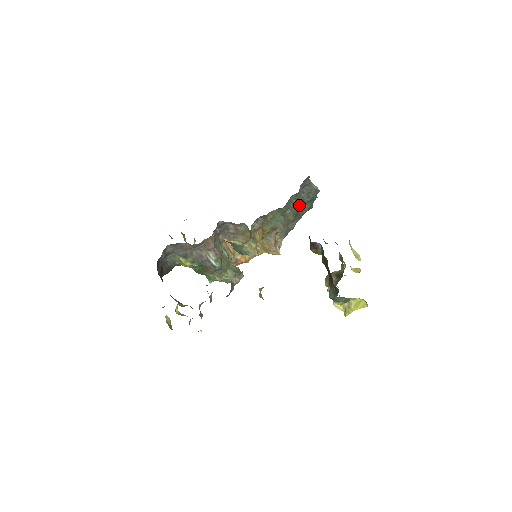
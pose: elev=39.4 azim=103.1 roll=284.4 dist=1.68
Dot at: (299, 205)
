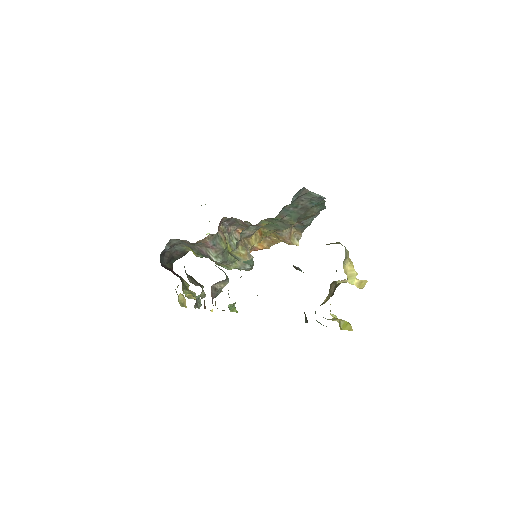
Dot at: (301, 211)
